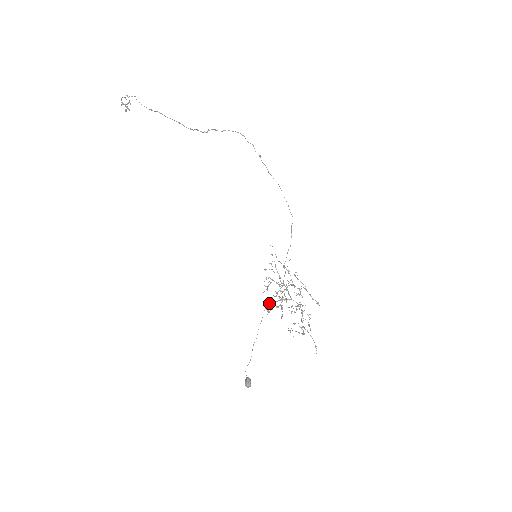
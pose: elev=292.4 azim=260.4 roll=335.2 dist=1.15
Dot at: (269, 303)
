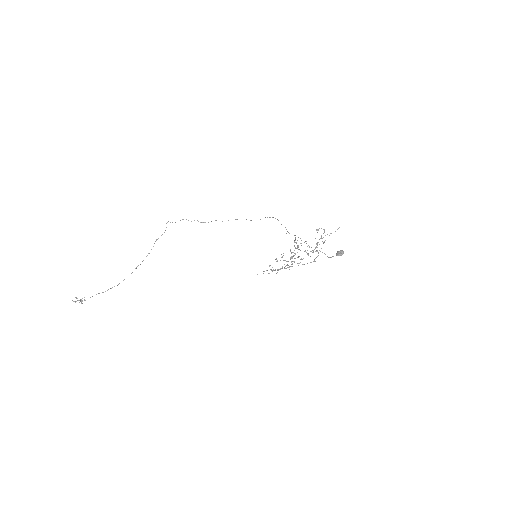
Dot at: occluded
